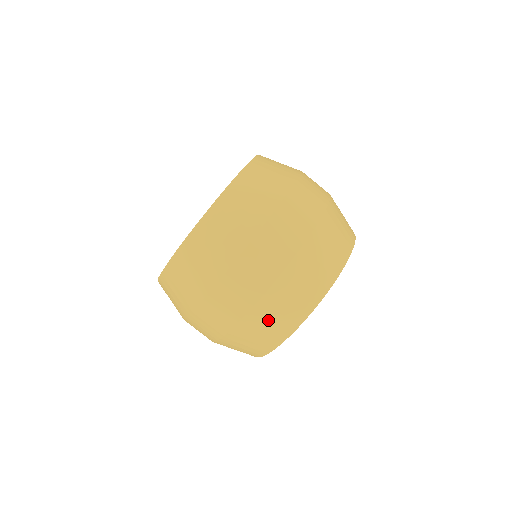
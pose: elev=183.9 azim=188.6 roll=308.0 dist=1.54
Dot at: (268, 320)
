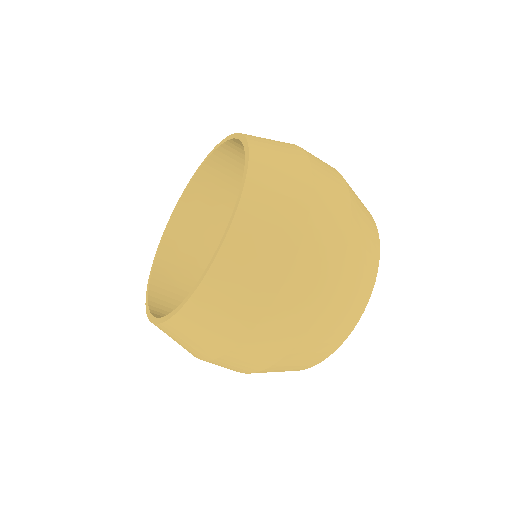
Dot at: (364, 233)
